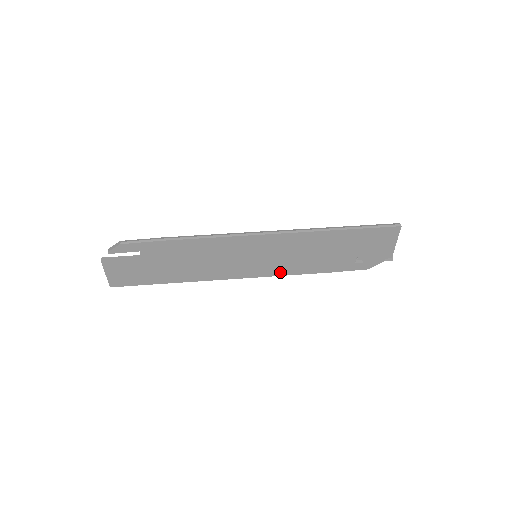
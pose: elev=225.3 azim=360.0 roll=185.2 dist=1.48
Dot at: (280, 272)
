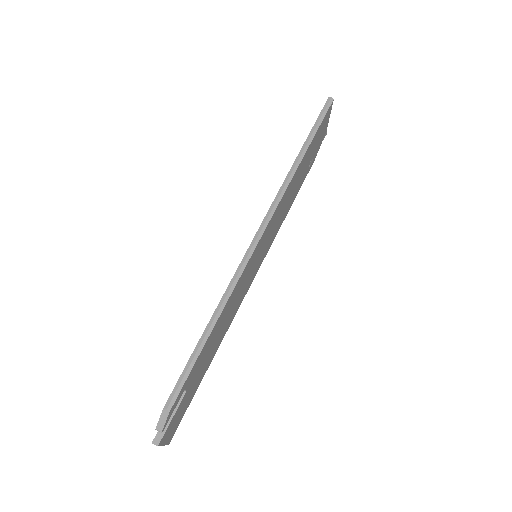
Dot at: (271, 243)
